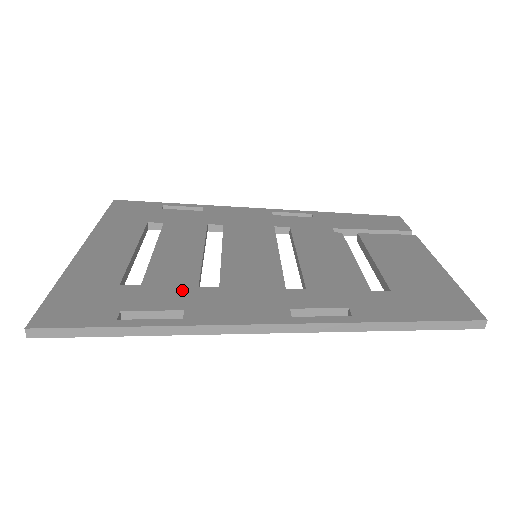
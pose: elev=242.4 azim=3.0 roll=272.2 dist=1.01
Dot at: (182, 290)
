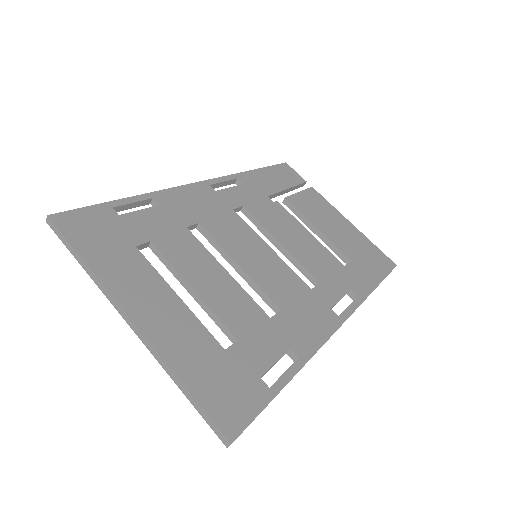
Dot at: (267, 329)
